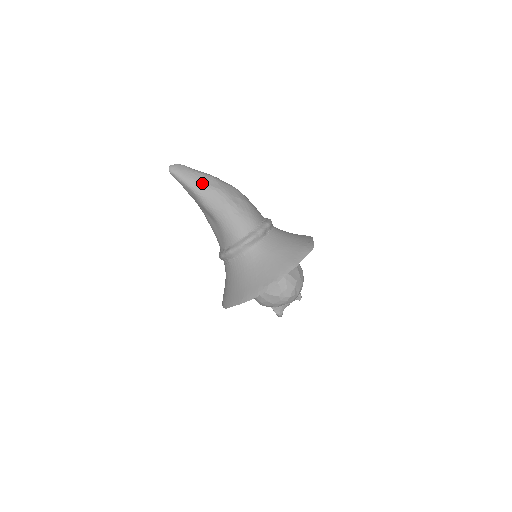
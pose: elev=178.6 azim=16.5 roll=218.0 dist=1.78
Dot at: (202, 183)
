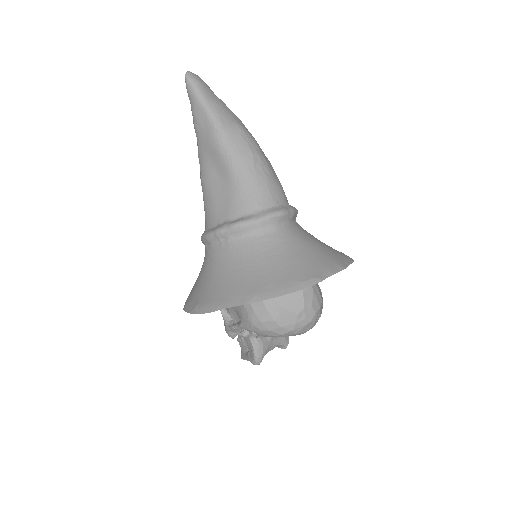
Dot at: (227, 114)
